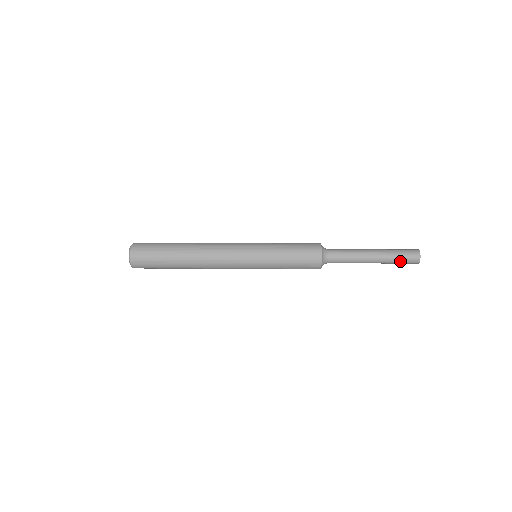
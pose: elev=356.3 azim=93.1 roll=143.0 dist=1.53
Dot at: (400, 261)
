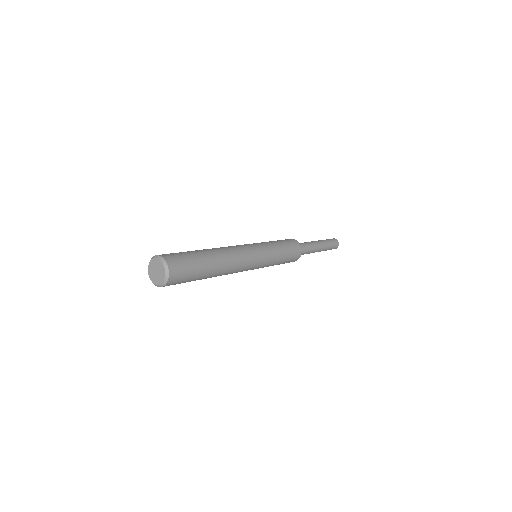
Dot at: occluded
